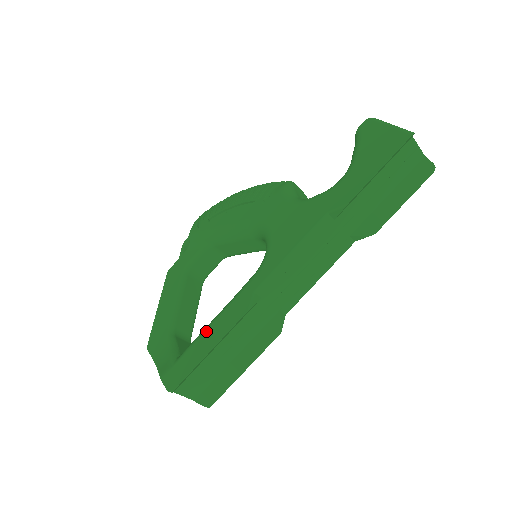
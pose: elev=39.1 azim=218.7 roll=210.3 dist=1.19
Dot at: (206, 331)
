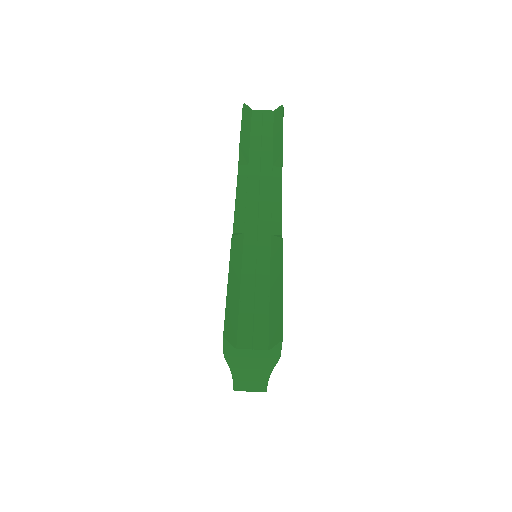
Dot at: occluded
